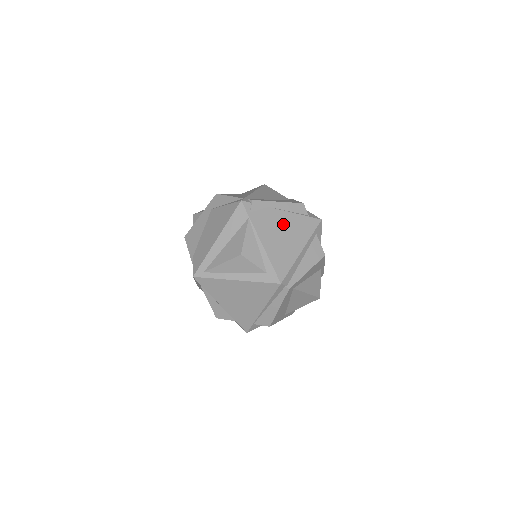
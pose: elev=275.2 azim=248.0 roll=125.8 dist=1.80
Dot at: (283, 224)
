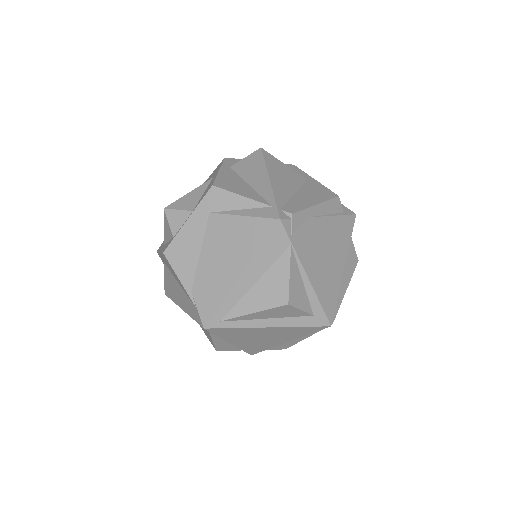
Dot at: (324, 238)
